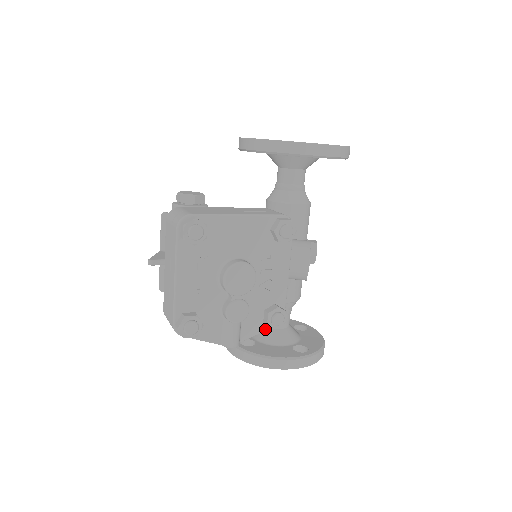
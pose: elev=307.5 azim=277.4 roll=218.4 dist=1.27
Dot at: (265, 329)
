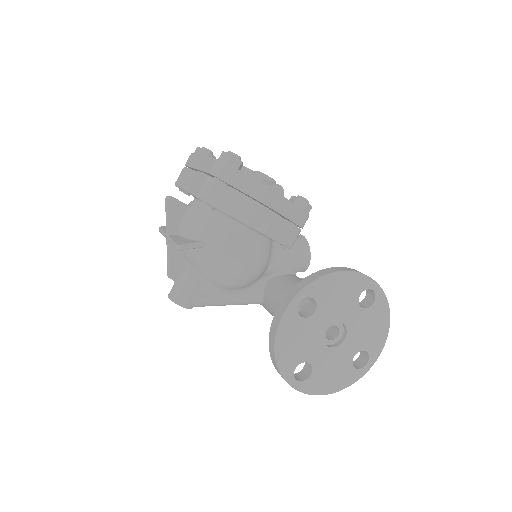
Dot at: (299, 208)
